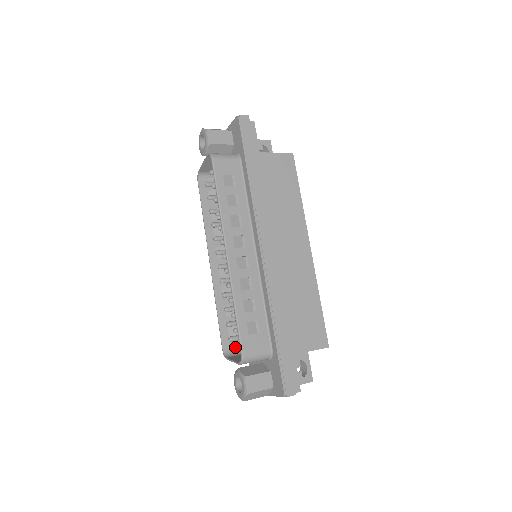
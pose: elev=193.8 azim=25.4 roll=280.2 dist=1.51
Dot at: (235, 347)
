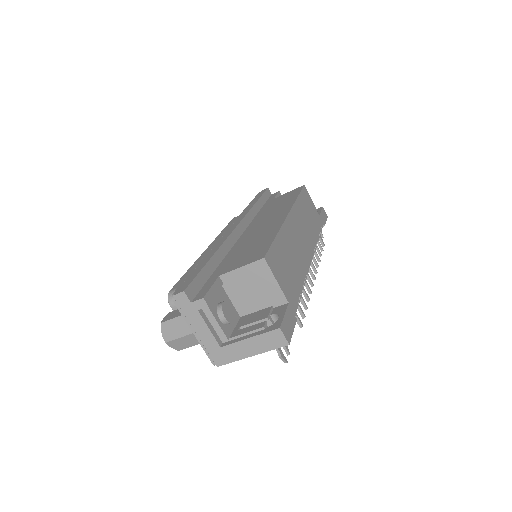
Dot at: occluded
